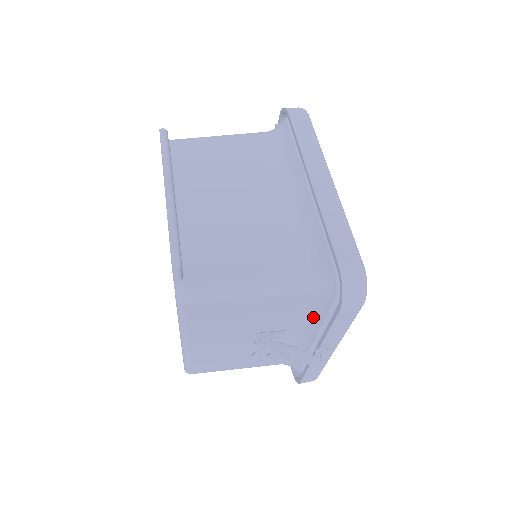
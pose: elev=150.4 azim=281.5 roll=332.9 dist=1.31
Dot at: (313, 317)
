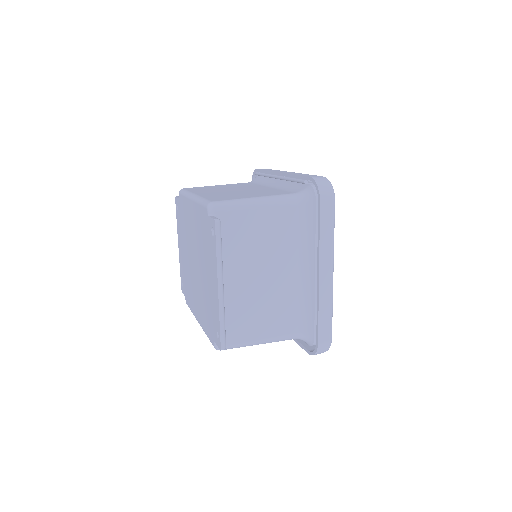
Dot at: occluded
